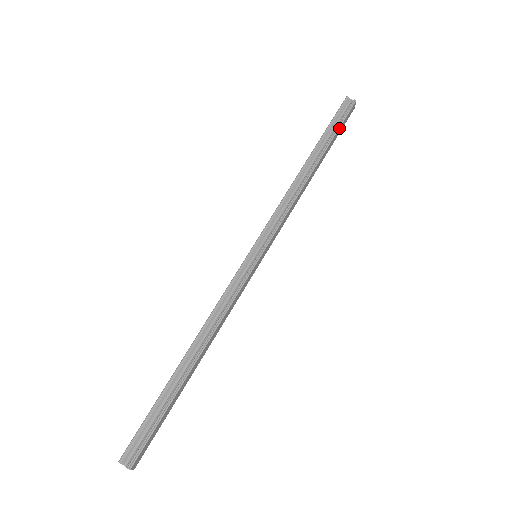
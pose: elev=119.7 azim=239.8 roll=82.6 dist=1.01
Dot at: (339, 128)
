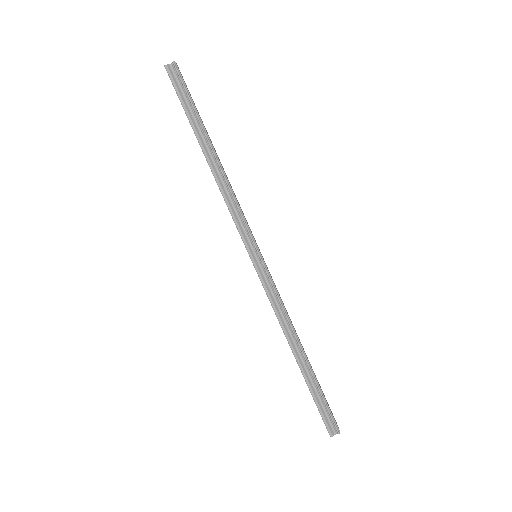
Dot at: (192, 101)
